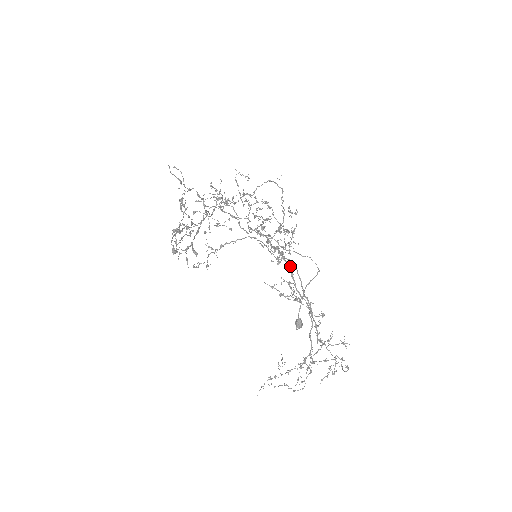
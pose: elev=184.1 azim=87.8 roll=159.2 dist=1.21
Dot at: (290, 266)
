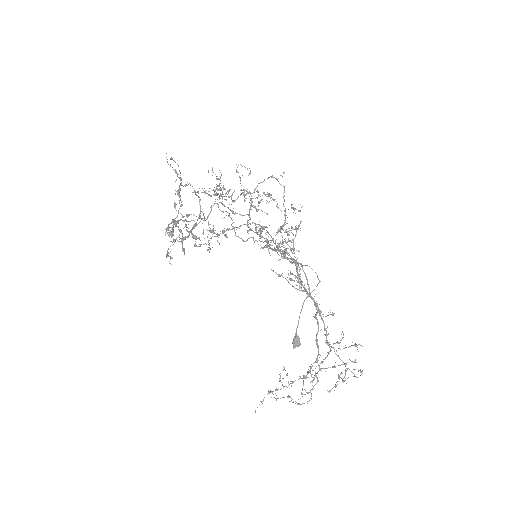
Dot at: (297, 258)
